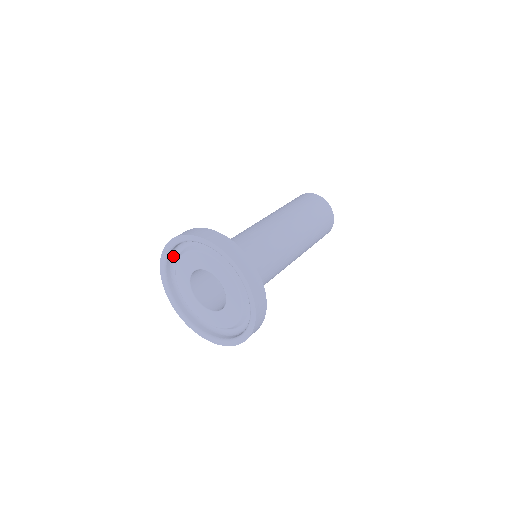
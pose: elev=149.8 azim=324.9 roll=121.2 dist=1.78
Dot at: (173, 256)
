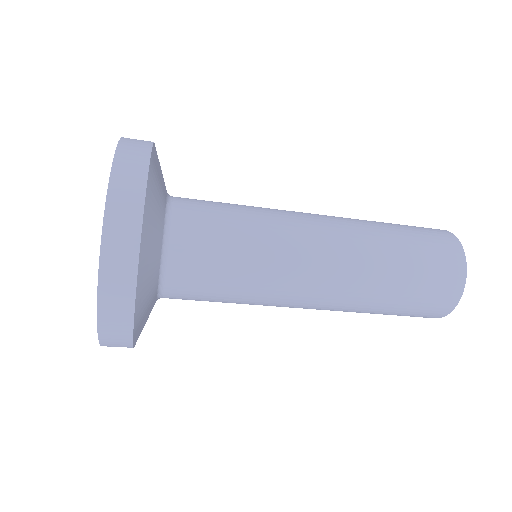
Dot at: occluded
